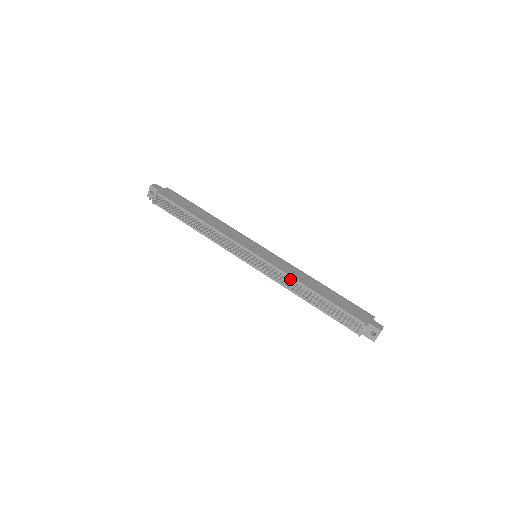
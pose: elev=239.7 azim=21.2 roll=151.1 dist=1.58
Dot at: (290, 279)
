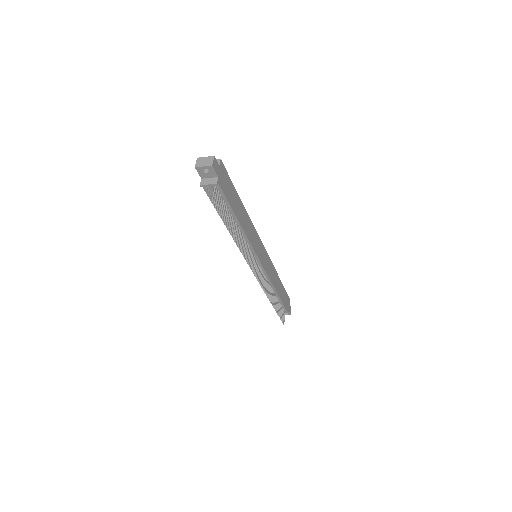
Dot at: (269, 284)
